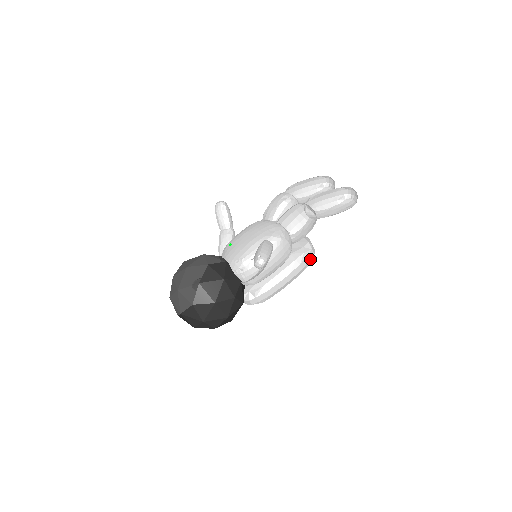
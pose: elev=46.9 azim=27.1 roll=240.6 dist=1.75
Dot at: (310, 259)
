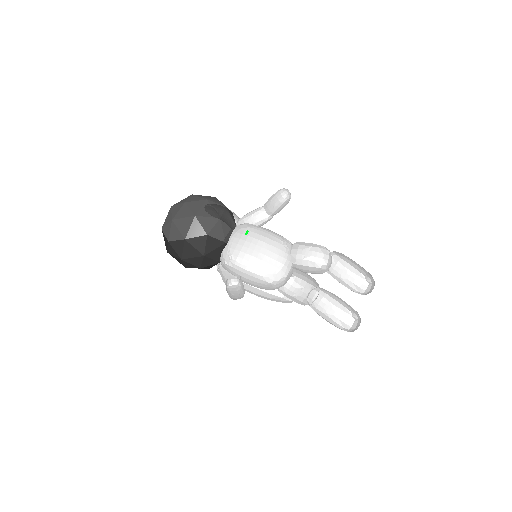
Dot at: (283, 302)
